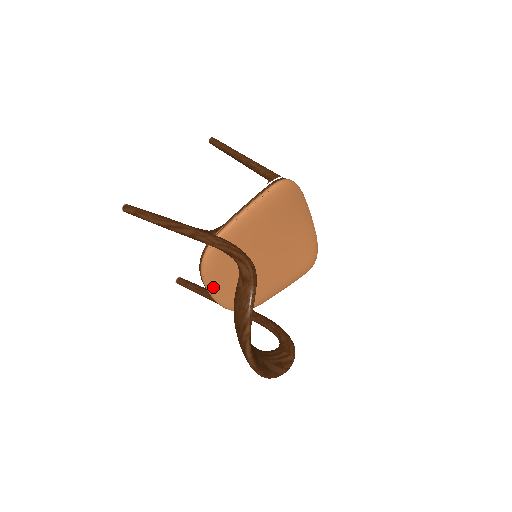
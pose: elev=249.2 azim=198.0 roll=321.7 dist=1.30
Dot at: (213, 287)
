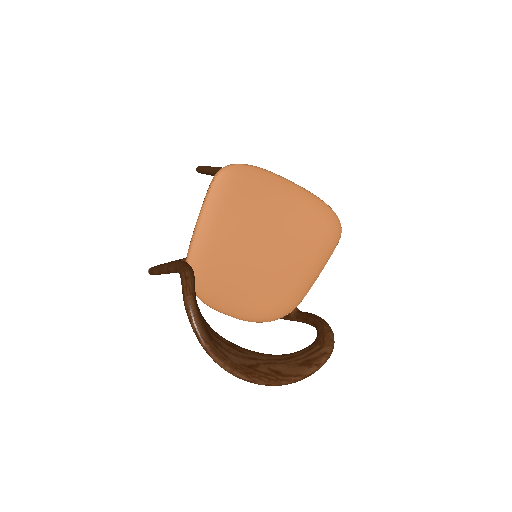
Dot at: (224, 308)
